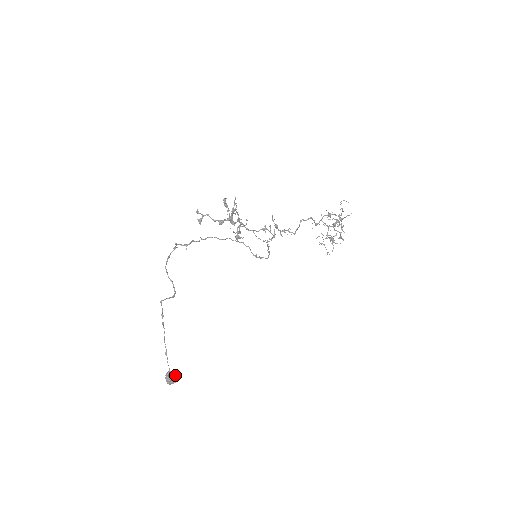
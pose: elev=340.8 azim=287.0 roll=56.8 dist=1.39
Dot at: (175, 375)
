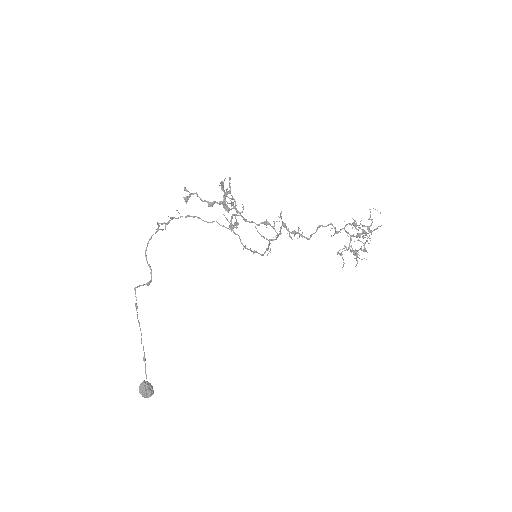
Dot at: (151, 387)
